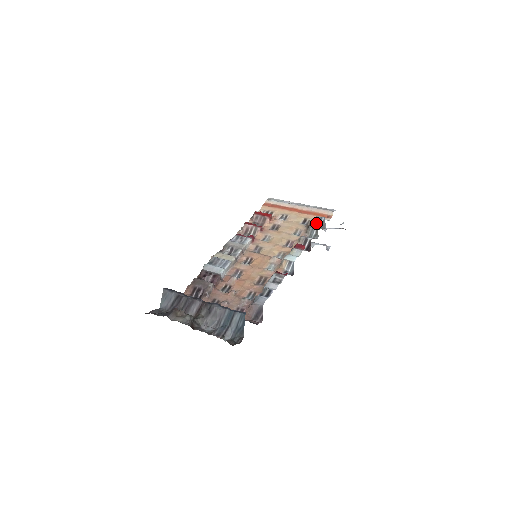
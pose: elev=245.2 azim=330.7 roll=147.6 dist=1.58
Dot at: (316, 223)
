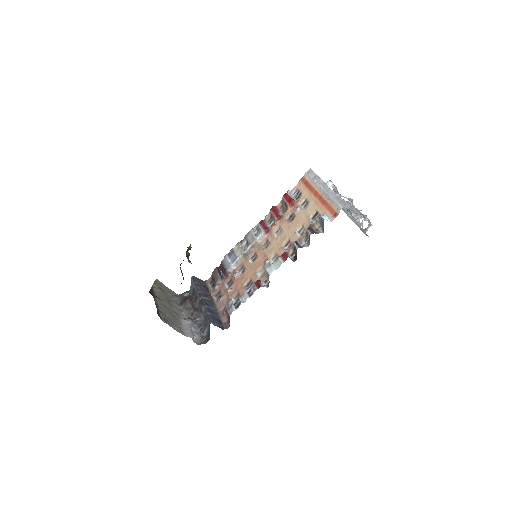
Dot at: (319, 222)
